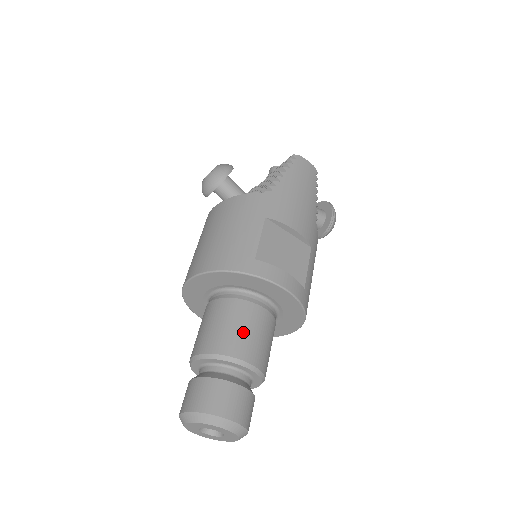
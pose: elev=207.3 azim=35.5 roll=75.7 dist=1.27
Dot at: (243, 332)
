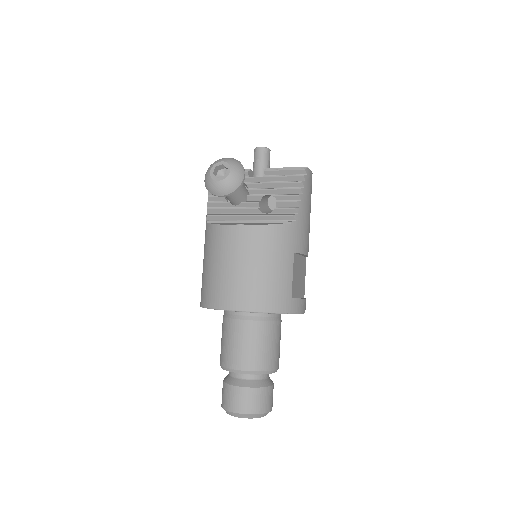
Dot at: (274, 348)
